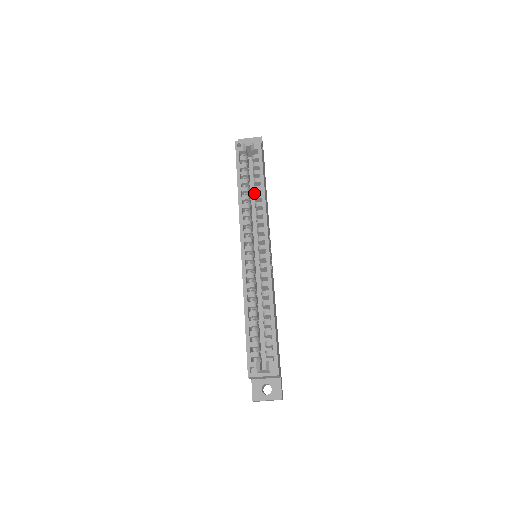
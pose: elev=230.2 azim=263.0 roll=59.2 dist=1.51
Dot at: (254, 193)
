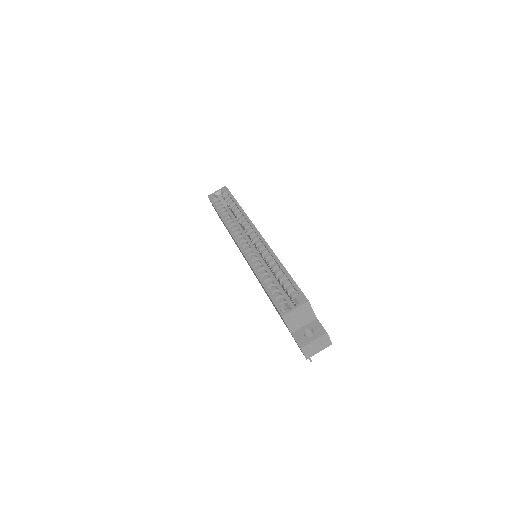
Dot at: (237, 223)
